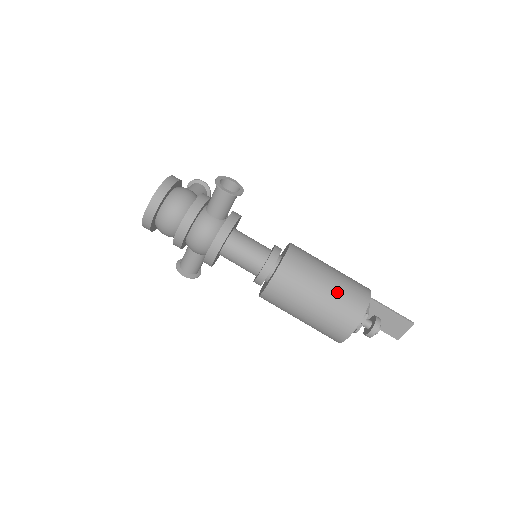
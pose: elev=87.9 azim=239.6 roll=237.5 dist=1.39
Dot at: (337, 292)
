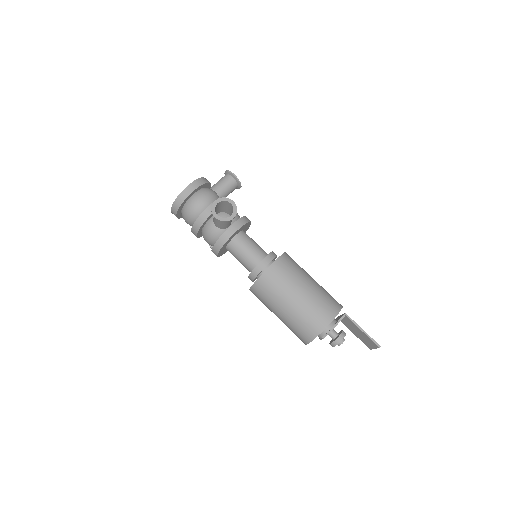
Dot at: (299, 313)
